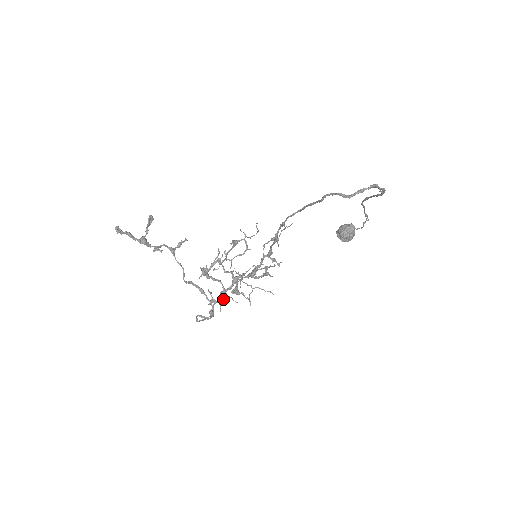
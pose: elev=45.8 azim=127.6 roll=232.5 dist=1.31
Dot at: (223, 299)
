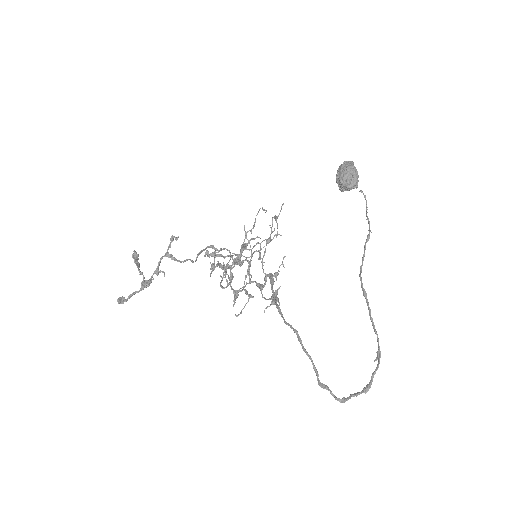
Dot at: occluded
